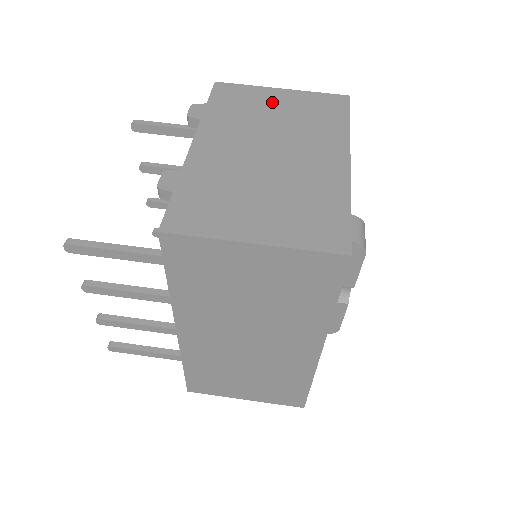
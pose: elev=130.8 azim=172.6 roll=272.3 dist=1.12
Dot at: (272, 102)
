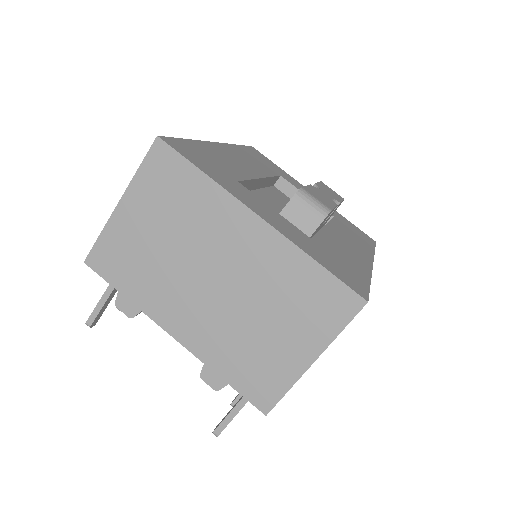
Dot at: (138, 229)
